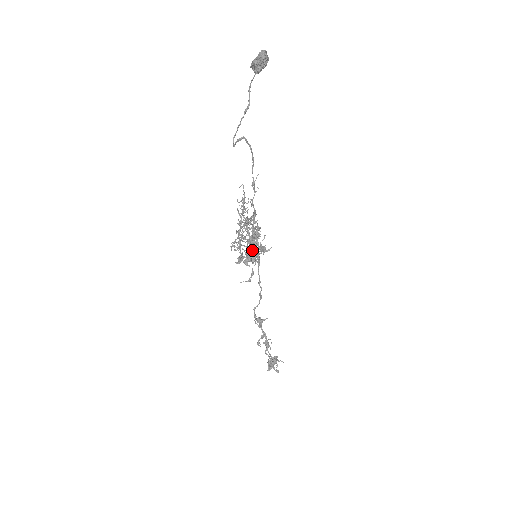
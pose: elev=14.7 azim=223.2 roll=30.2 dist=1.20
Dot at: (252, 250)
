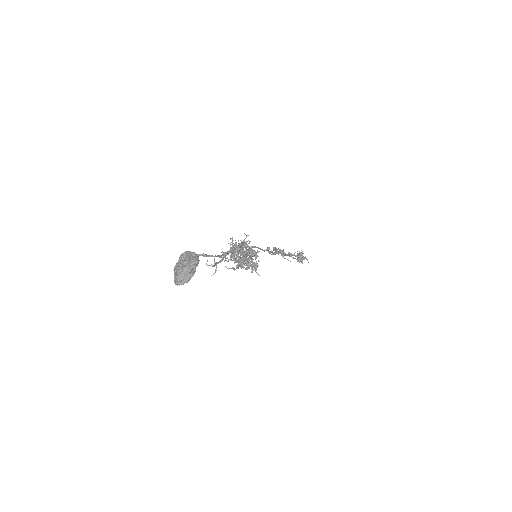
Dot at: occluded
